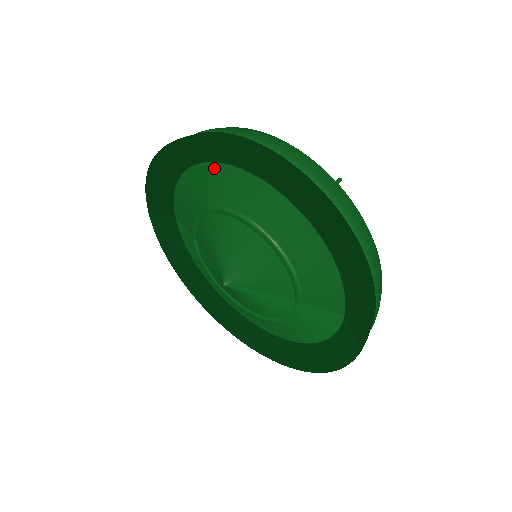
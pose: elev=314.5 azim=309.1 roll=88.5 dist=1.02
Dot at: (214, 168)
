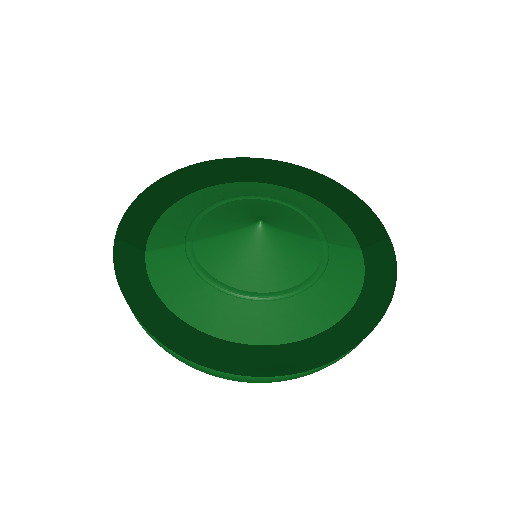
Dot at: (216, 187)
